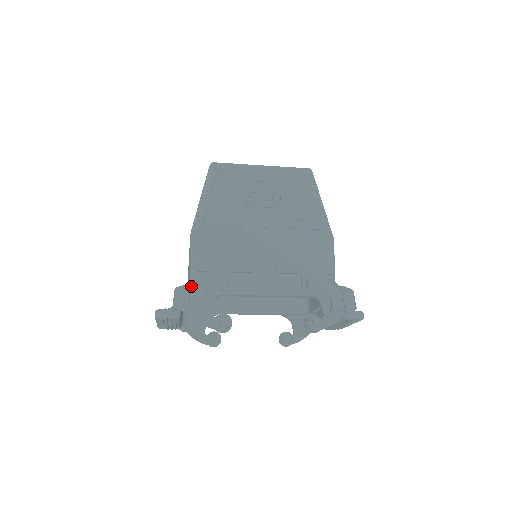
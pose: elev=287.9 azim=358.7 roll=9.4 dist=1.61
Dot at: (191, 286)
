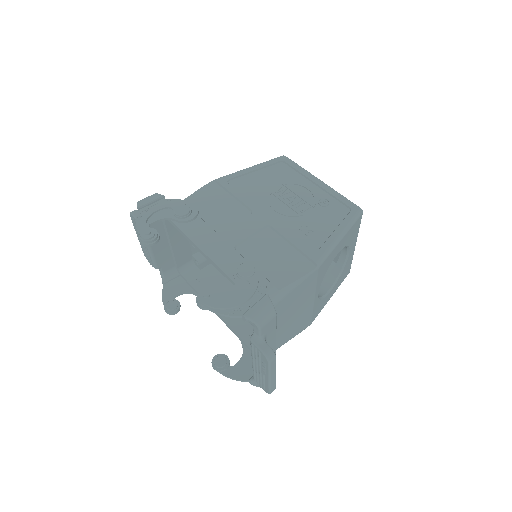
Dot at: (163, 199)
